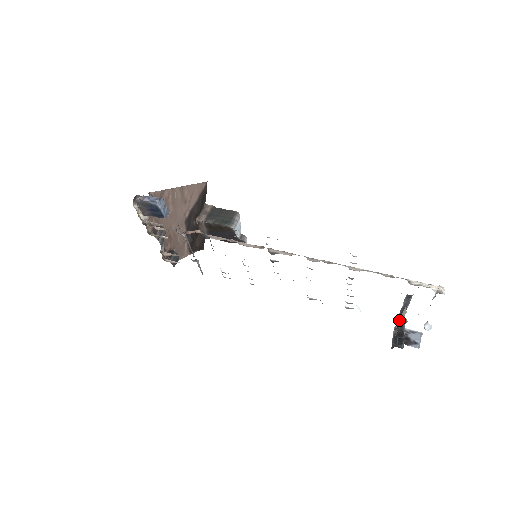
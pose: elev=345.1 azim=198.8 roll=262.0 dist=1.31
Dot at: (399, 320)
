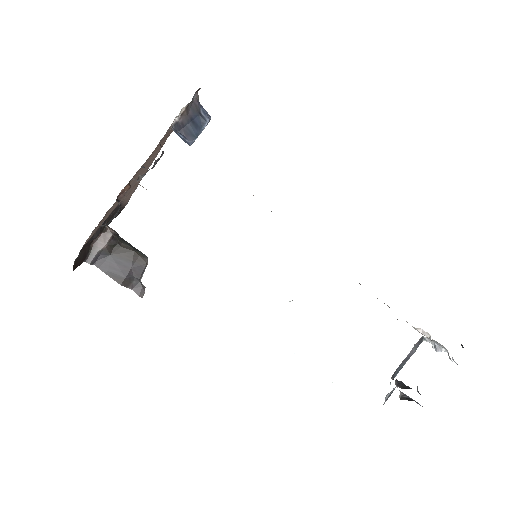
Dot at: occluded
